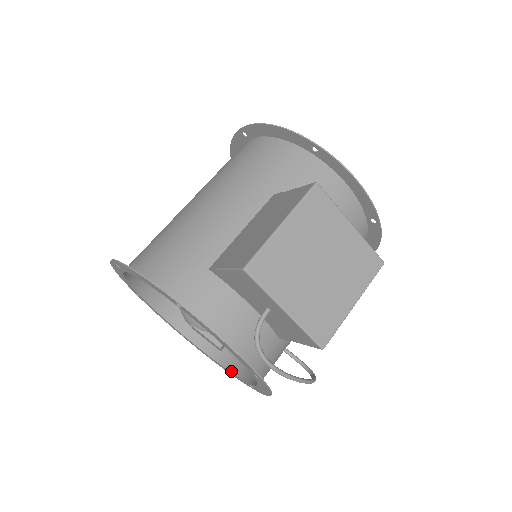
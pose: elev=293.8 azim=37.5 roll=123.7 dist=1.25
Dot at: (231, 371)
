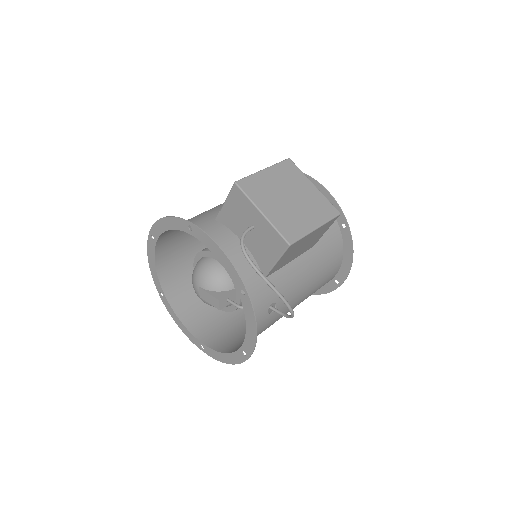
Dot at: (229, 352)
